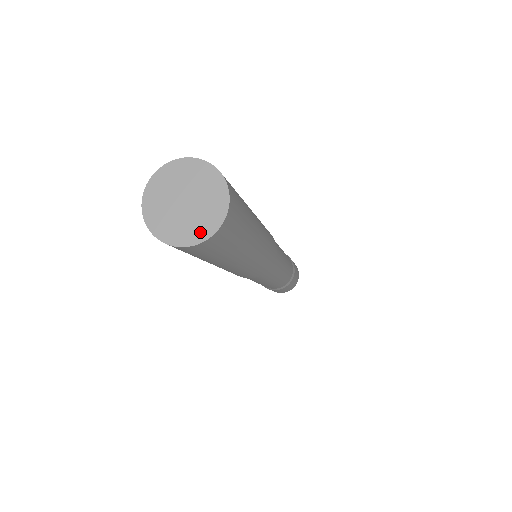
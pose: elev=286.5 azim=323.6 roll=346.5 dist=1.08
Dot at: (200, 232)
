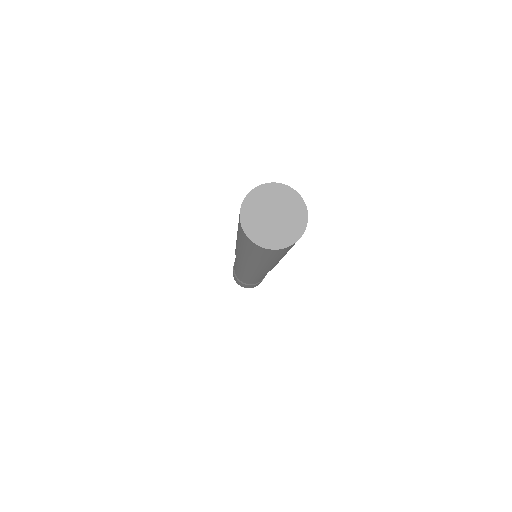
Dot at: (281, 241)
